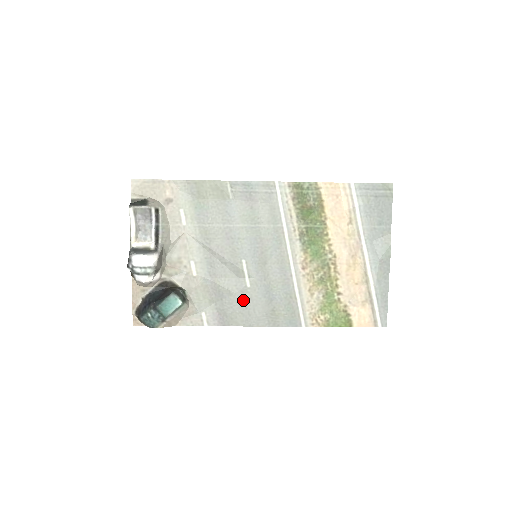
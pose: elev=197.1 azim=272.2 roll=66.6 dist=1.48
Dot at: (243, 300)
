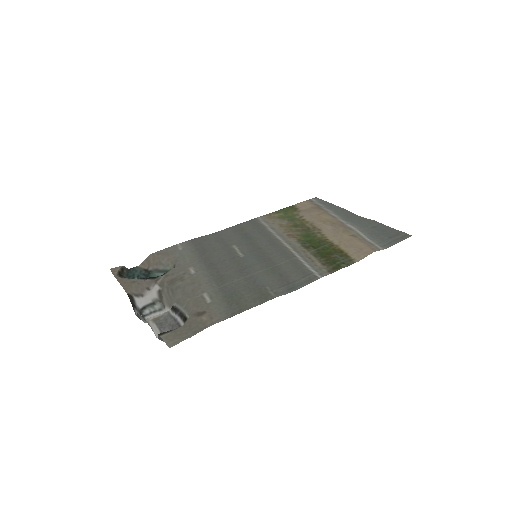
Dot at: (222, 243)
